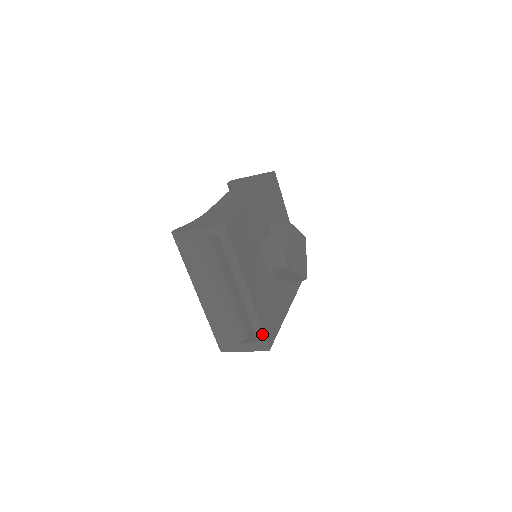
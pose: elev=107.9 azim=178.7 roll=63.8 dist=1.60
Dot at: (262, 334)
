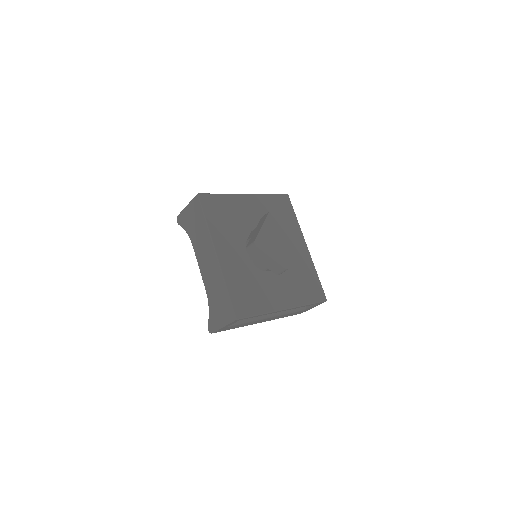
Dot at: occluded
